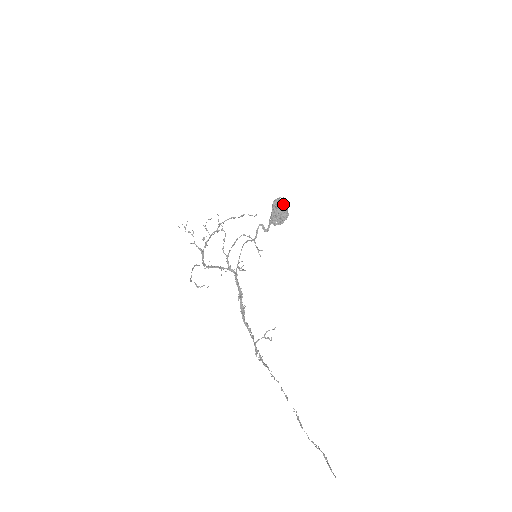
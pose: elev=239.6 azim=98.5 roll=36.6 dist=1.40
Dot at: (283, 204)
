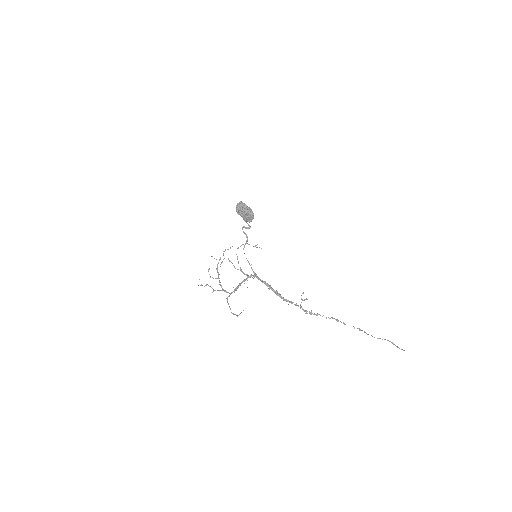
Dot at: (243, 206)
